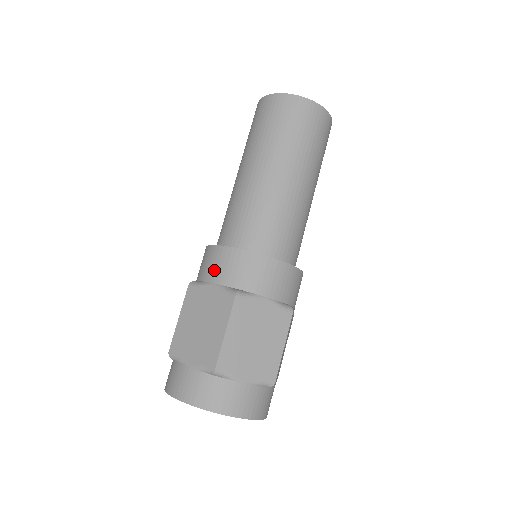
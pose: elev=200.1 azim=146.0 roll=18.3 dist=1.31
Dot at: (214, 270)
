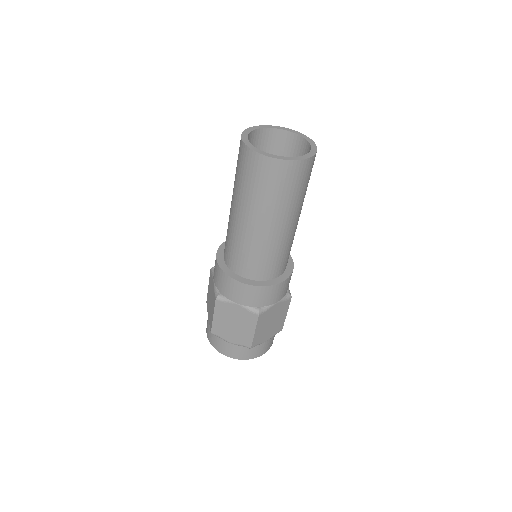
Dot at: (237, 296)
